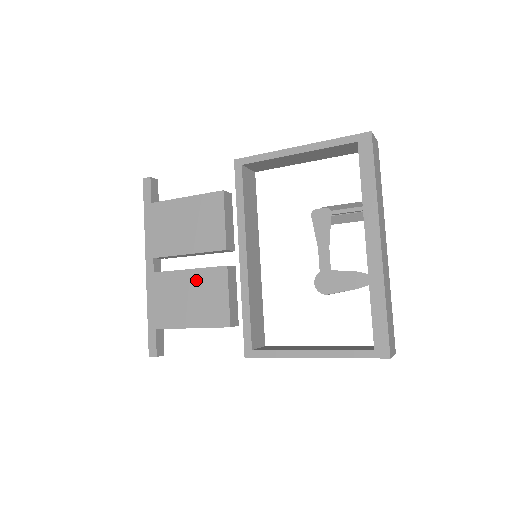
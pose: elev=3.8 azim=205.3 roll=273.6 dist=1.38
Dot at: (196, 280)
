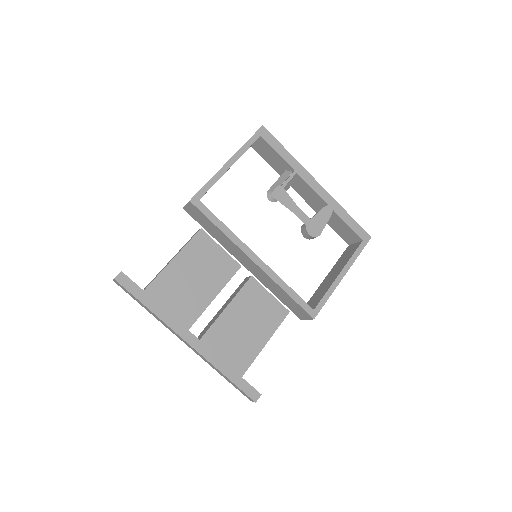
Dot at: (239, 308)
